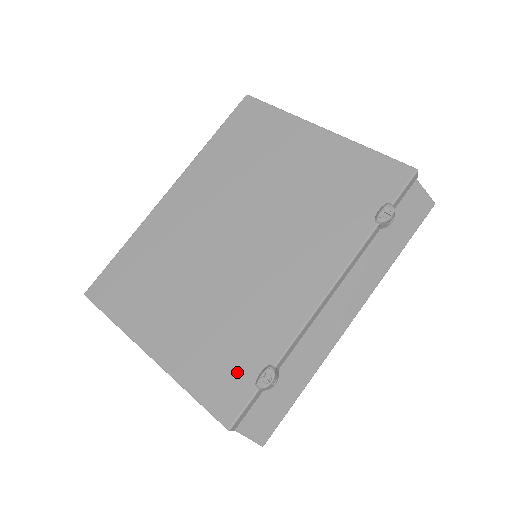
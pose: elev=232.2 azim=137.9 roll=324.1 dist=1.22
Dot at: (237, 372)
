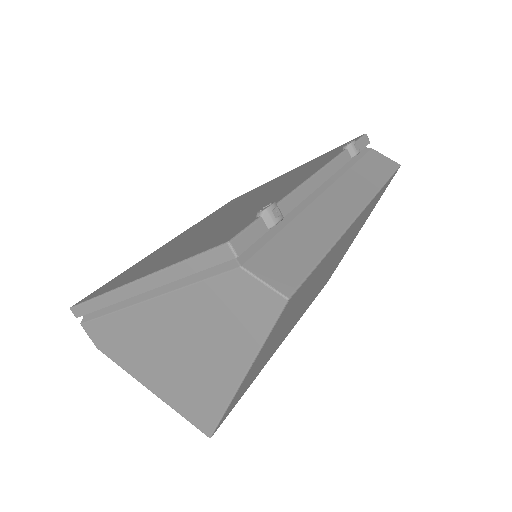
Dot at: (235, 227)
